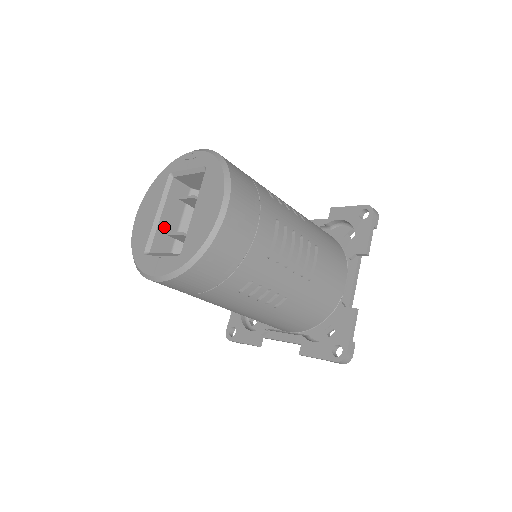
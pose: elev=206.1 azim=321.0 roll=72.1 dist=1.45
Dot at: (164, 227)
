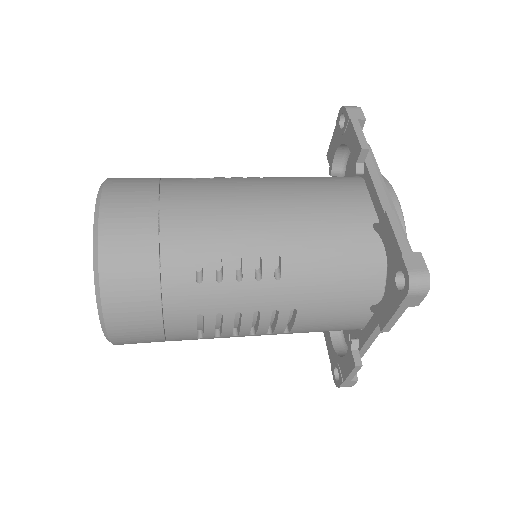
Dot at: occluded
